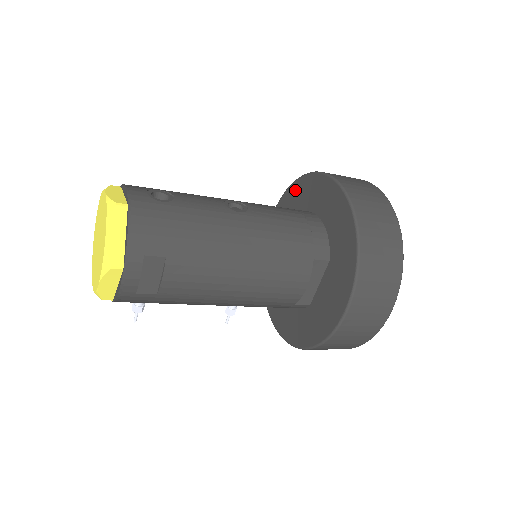
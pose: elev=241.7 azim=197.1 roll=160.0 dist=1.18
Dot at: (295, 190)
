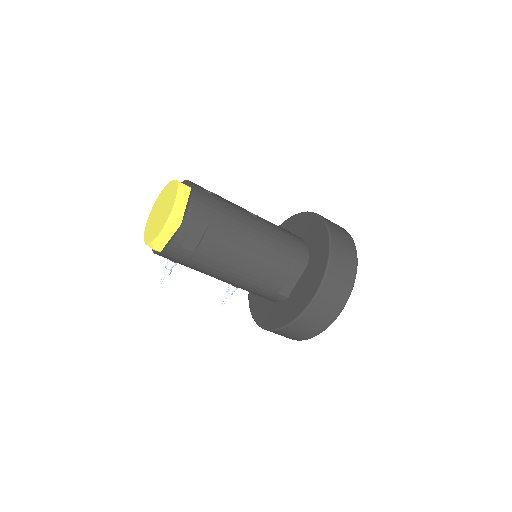
Dot at: (287, 225)
